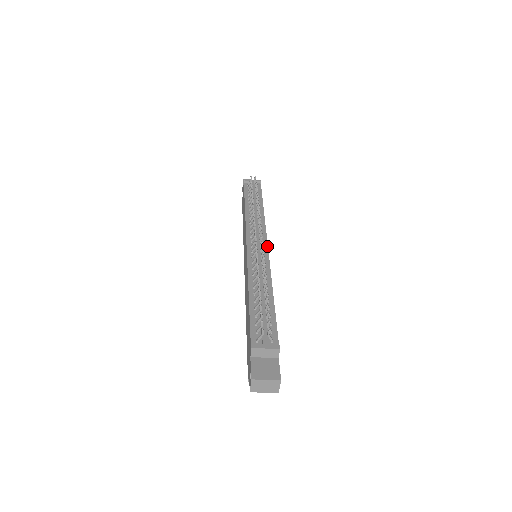
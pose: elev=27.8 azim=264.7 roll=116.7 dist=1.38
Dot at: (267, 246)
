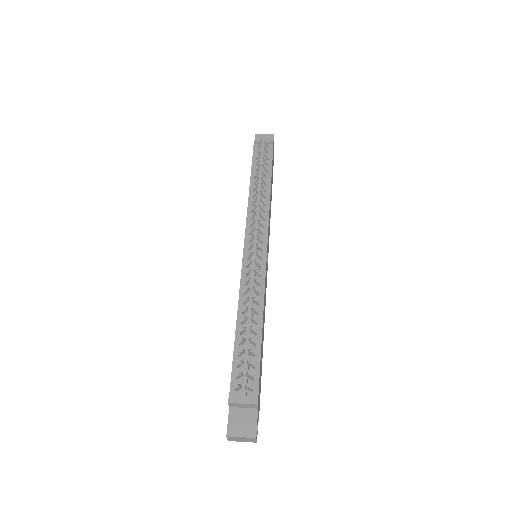
Dot at: (266, 249)
